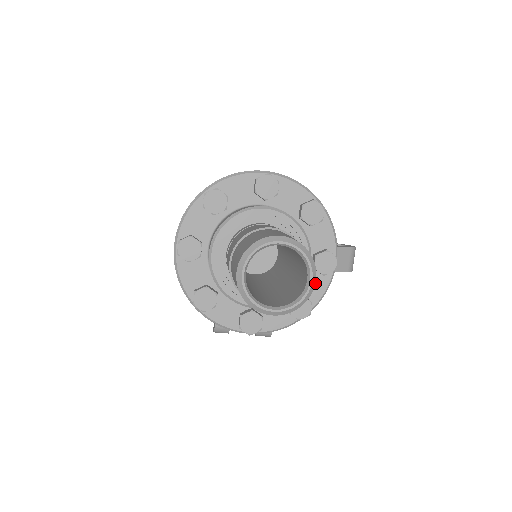
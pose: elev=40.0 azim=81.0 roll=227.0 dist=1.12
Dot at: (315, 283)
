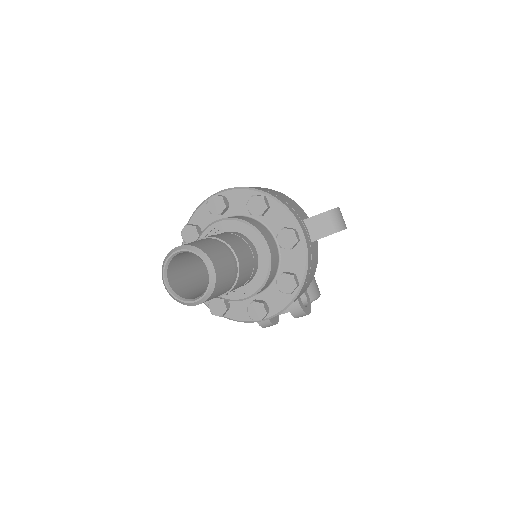
Dot at: (294, 258)
